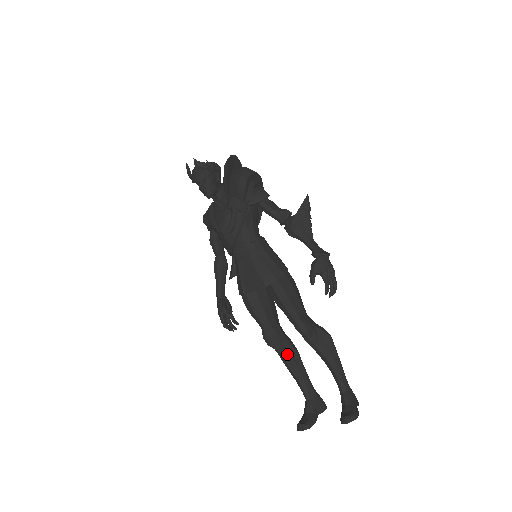
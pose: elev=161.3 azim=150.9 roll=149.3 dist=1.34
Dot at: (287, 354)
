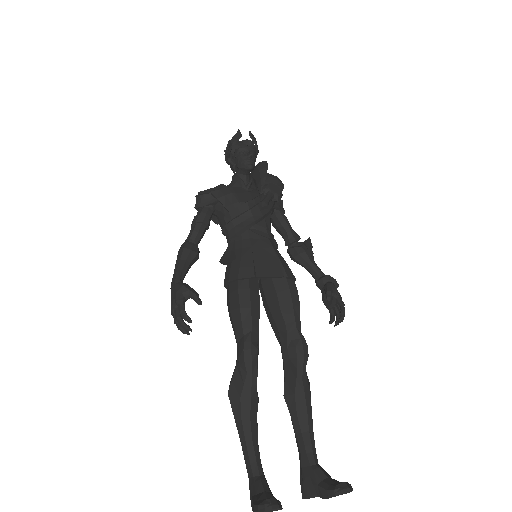
Dot at: occluded
